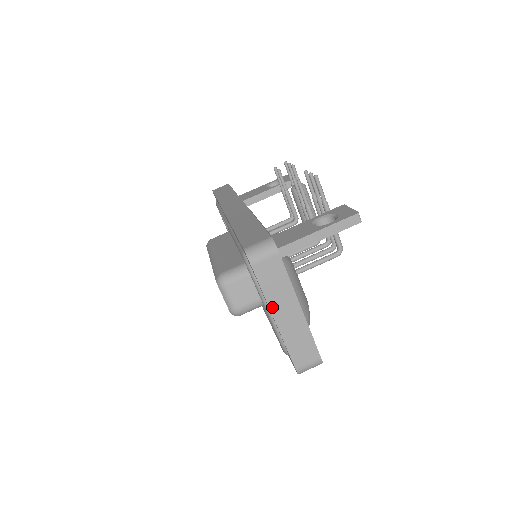
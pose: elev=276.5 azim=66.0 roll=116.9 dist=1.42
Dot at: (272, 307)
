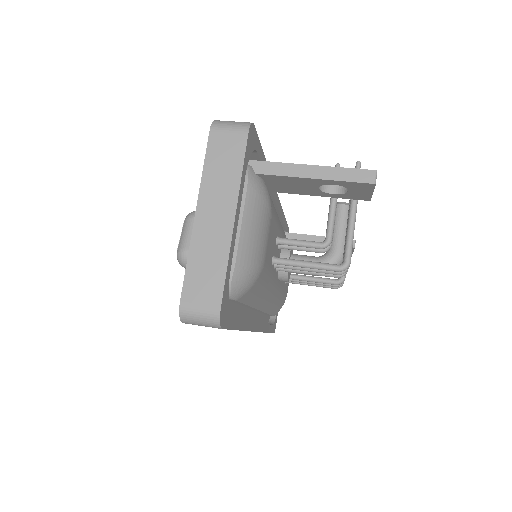
Dot at: (203, 194)
